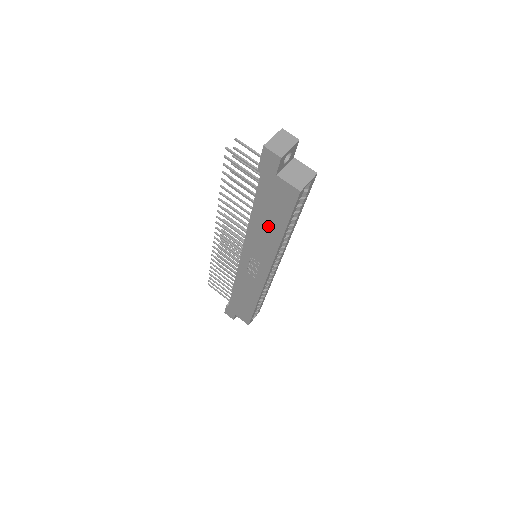
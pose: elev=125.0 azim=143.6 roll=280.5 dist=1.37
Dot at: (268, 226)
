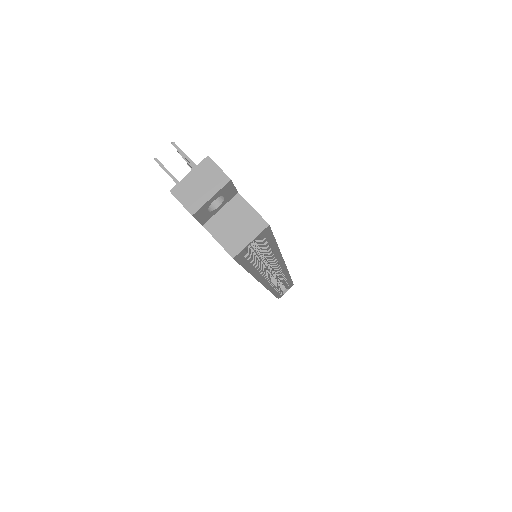
Dot at: occluded
